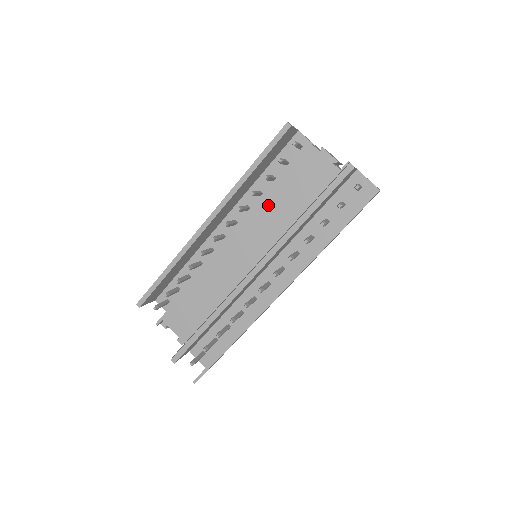
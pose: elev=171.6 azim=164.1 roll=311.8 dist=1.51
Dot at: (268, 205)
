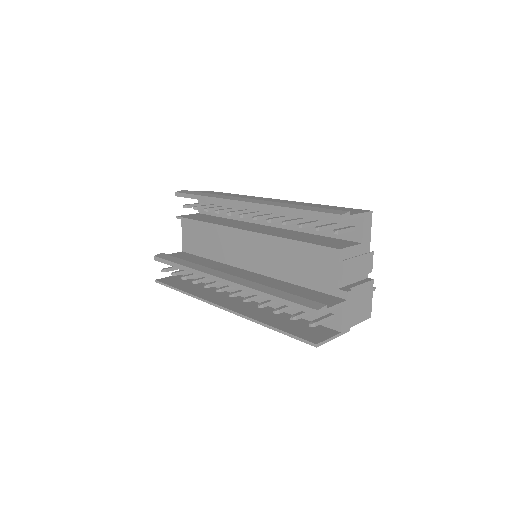
Dot at: (281, 245)
